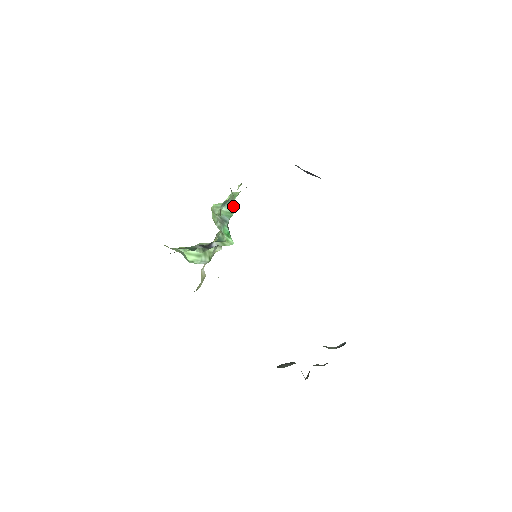
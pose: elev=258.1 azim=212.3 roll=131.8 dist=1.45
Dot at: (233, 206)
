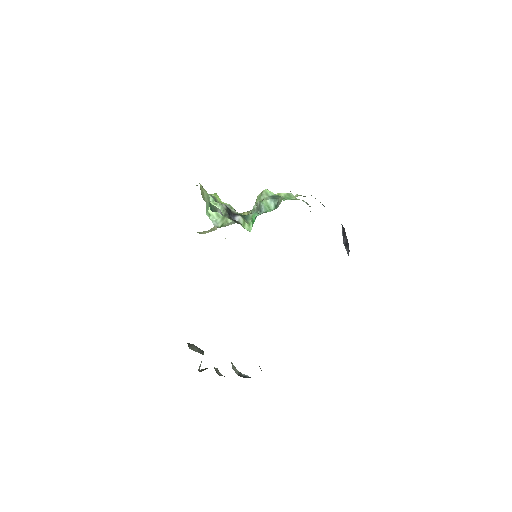
Dot at: (276, 206)
